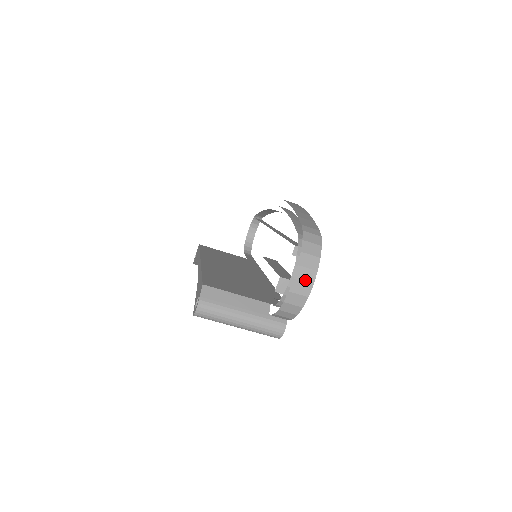
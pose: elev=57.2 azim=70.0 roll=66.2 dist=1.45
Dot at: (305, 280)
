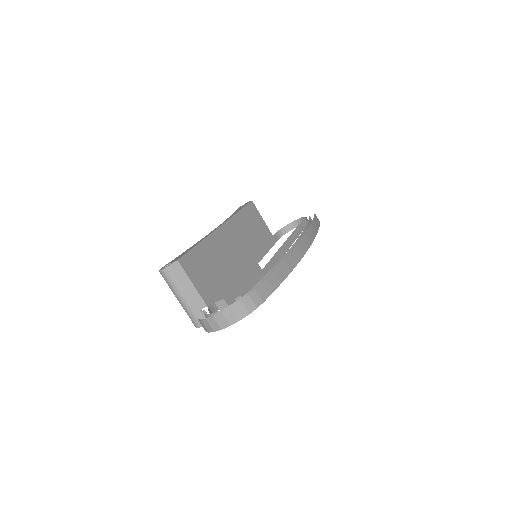
Dot at: (219, 323)
